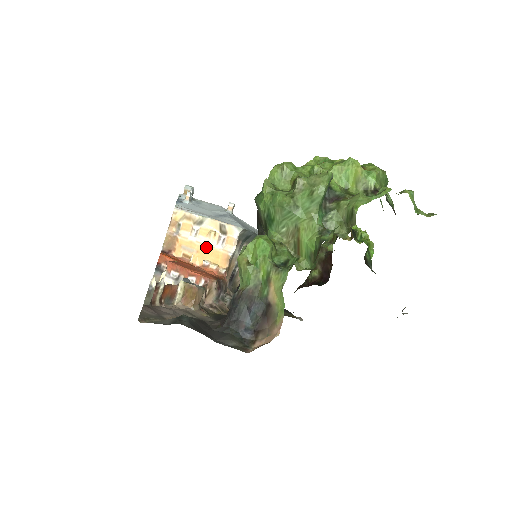
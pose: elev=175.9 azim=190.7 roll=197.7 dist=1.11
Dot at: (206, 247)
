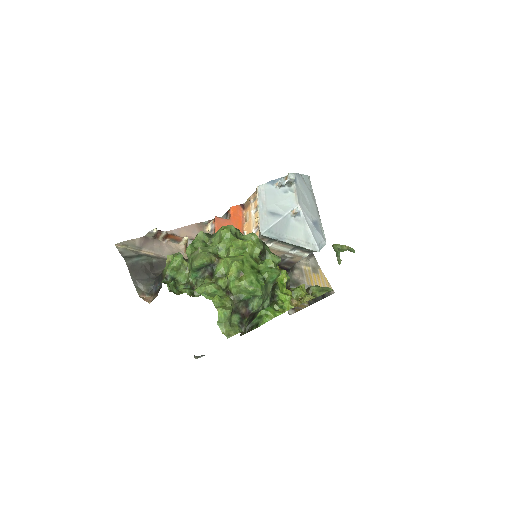
Dot at: (251, 225)
